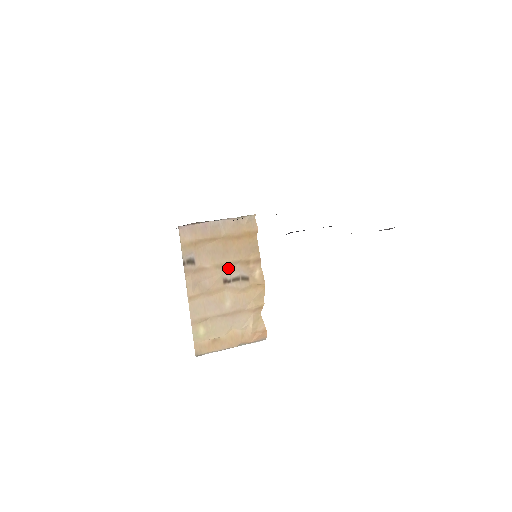
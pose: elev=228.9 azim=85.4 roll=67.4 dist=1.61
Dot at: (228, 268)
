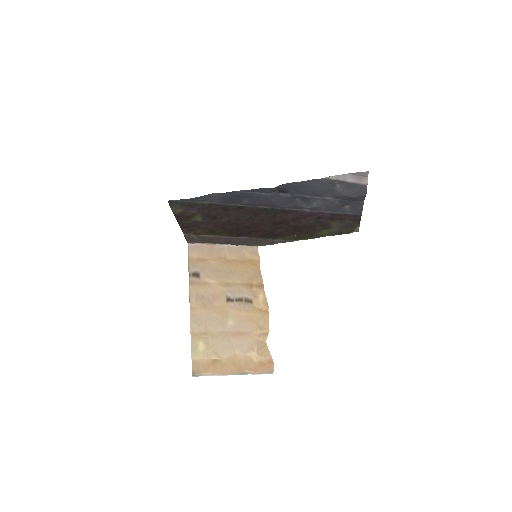
Dot at: (232, 288)
